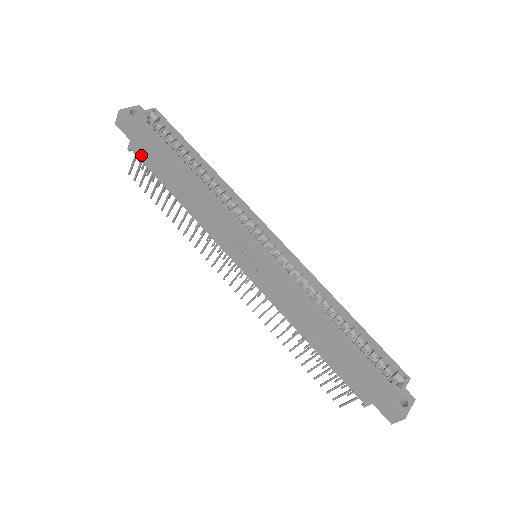
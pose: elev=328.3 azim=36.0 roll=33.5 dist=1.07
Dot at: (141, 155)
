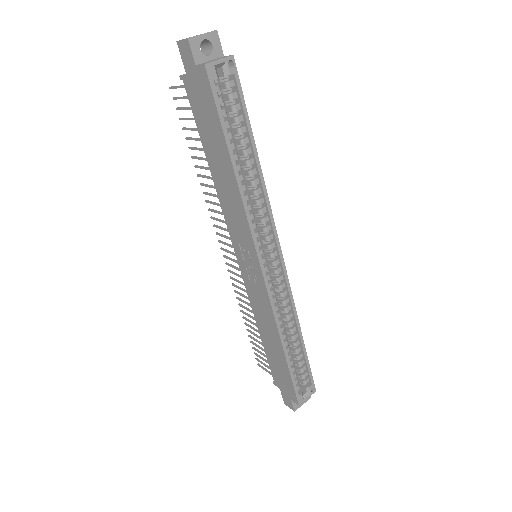
Dot at: (192, 98)
